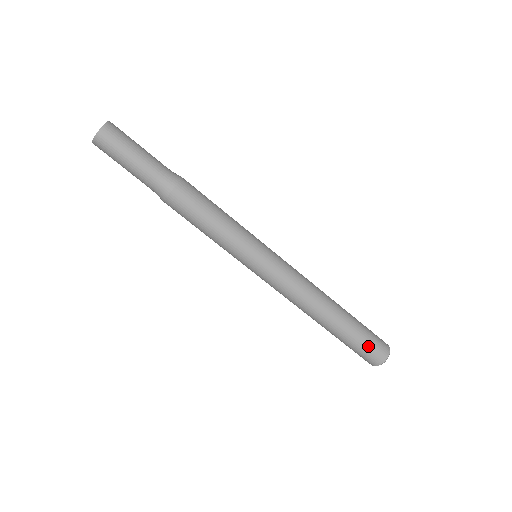
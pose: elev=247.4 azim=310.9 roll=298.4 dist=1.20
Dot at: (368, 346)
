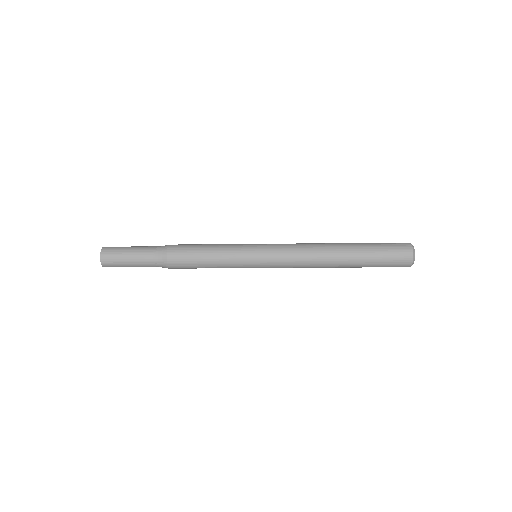
Dot at: occluded
